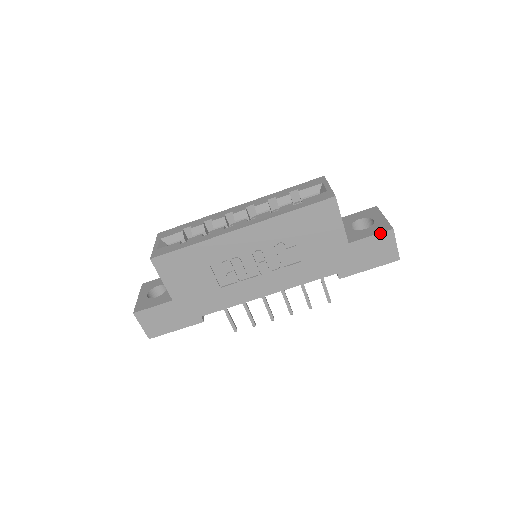
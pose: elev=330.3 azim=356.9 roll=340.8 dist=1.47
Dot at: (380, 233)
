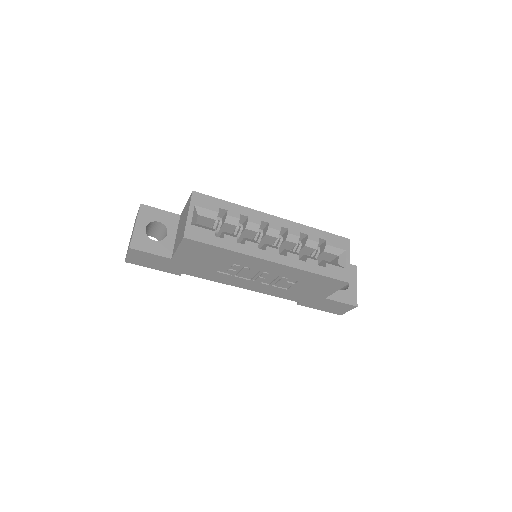
Dot at: (348, 304)
